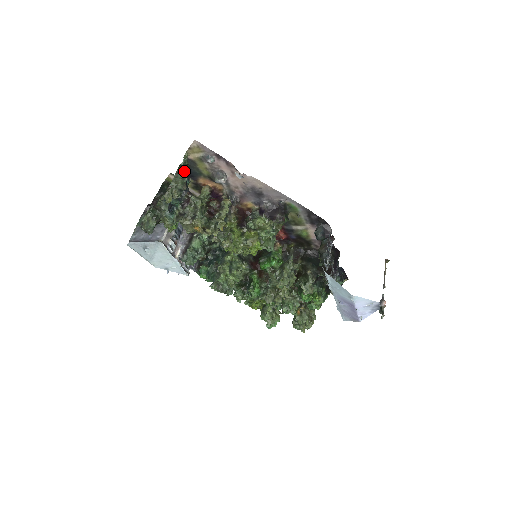
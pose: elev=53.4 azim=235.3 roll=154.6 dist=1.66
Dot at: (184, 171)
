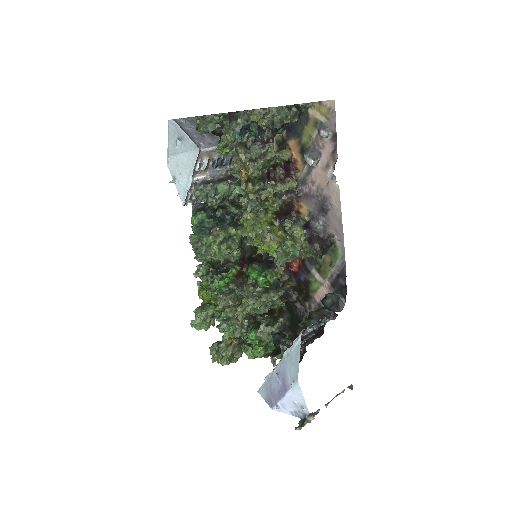
Dot at: (293, 114)
